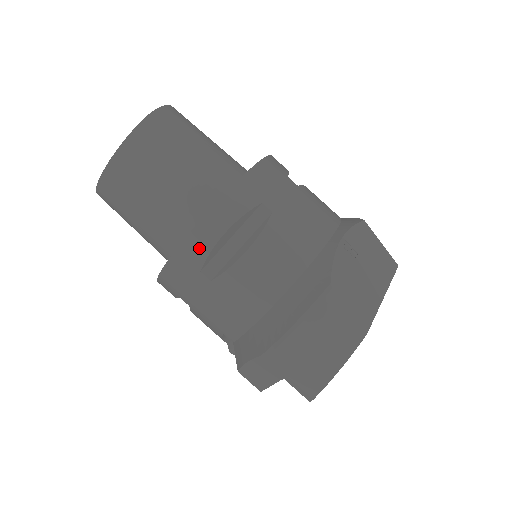
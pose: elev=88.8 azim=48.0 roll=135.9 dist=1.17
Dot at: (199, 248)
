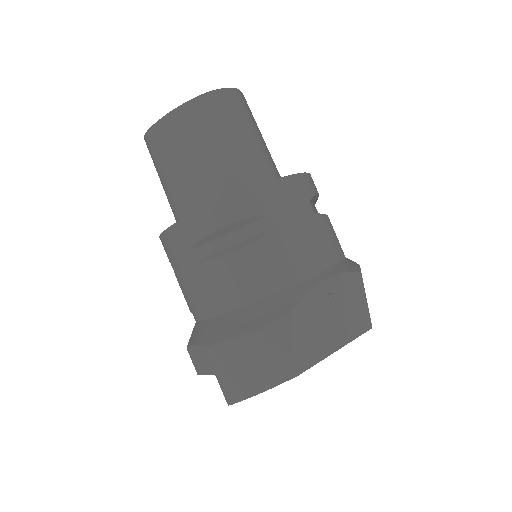
Dot at: (195, 230)
